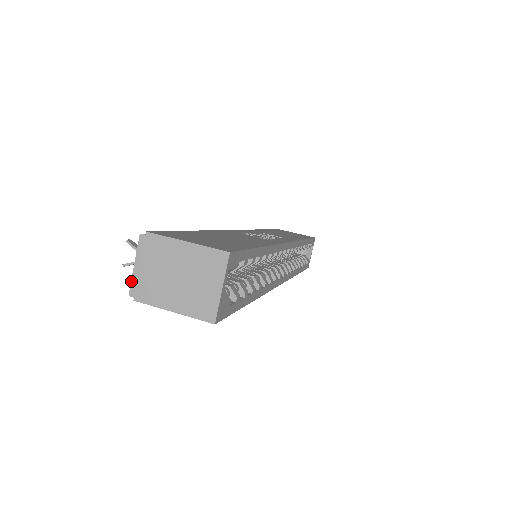
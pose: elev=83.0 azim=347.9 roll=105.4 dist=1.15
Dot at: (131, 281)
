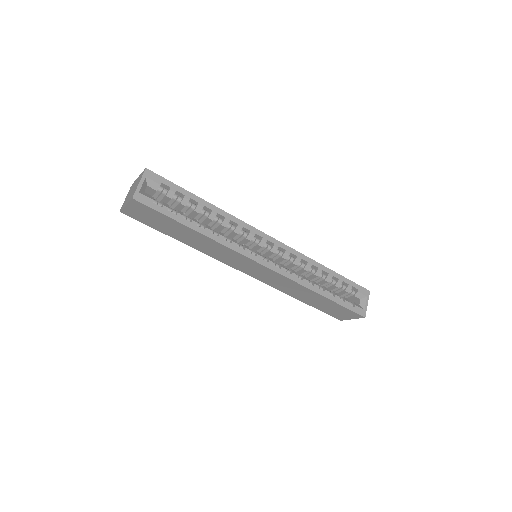
Dot at: (122, 205)
